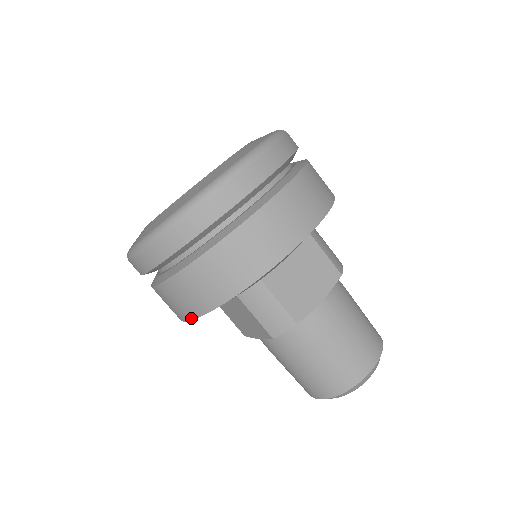
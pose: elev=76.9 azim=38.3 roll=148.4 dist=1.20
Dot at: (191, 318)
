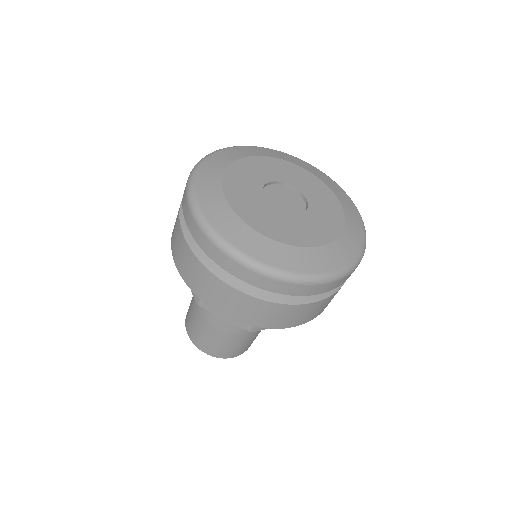
Dot at: (245, 323)
